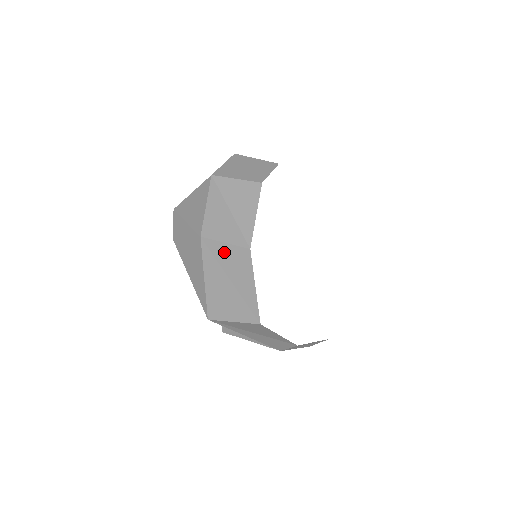
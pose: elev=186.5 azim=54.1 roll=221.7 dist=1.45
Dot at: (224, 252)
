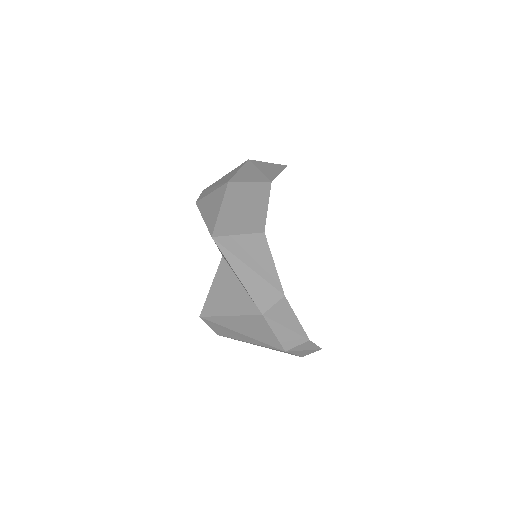
Dot at: (247, 188)
